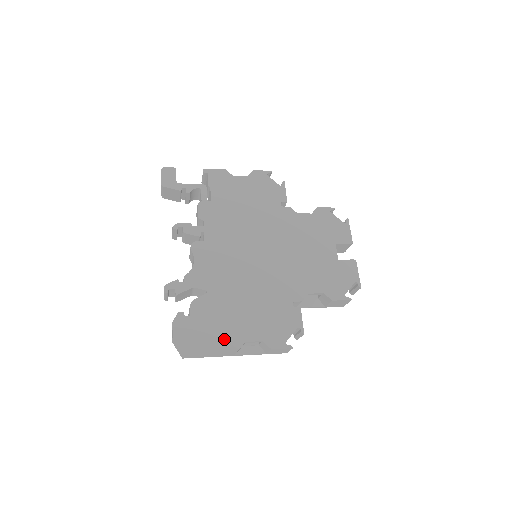
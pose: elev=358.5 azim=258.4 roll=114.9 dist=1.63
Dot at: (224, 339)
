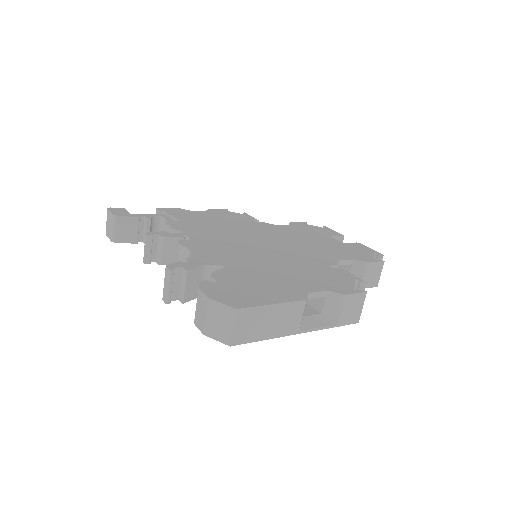
Dot at: (280, 293)
